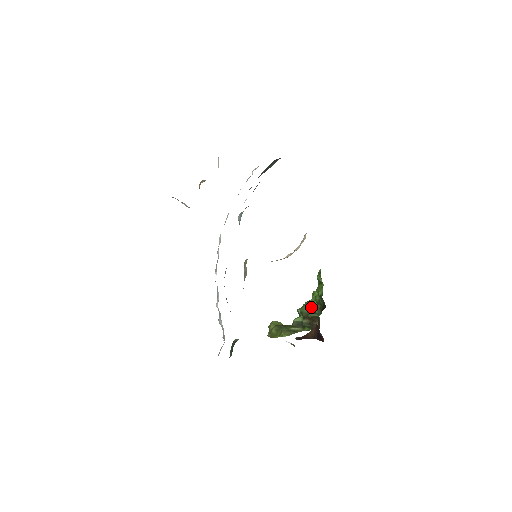
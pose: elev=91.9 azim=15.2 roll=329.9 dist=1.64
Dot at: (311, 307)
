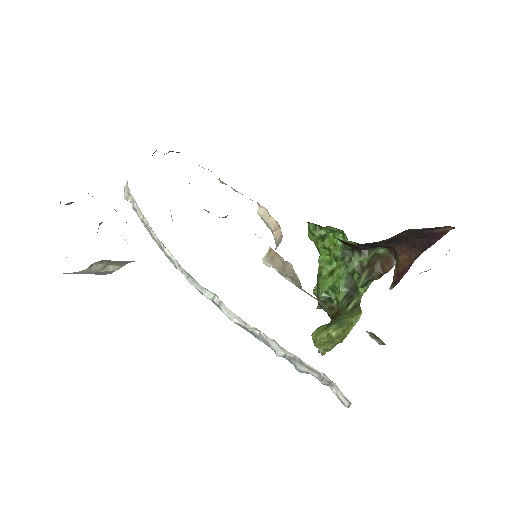
Dot at: (364, 247)
